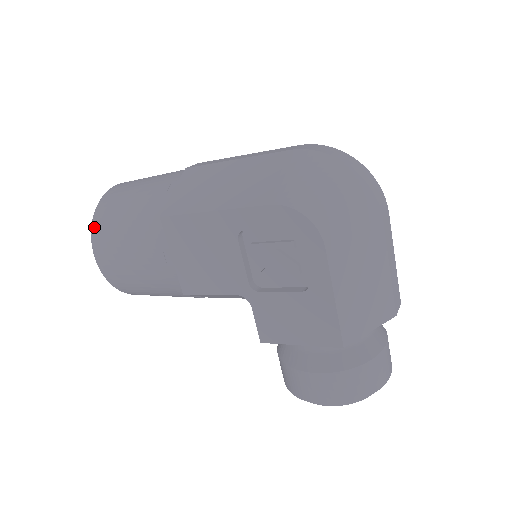
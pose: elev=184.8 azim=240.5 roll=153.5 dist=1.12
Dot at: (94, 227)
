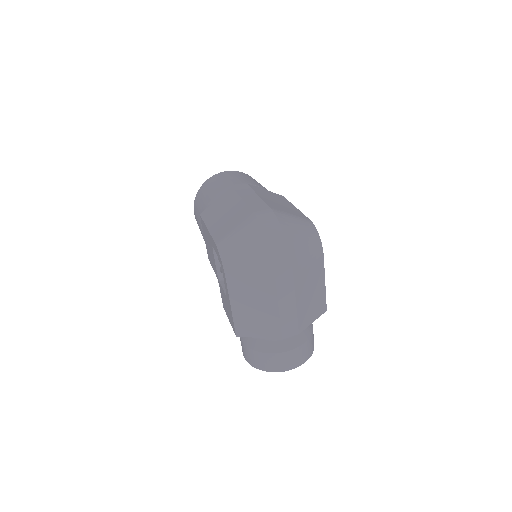
Dot at: (196, 196)
